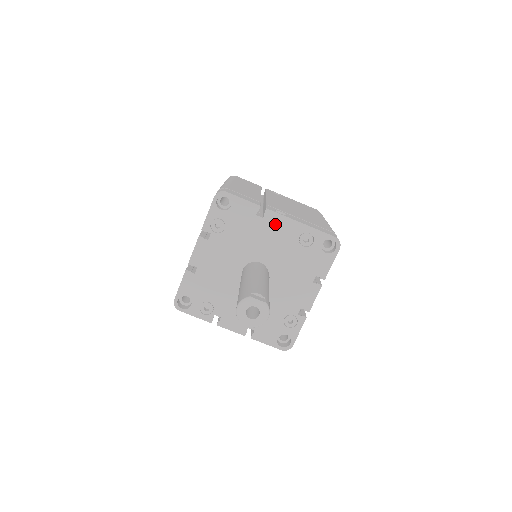
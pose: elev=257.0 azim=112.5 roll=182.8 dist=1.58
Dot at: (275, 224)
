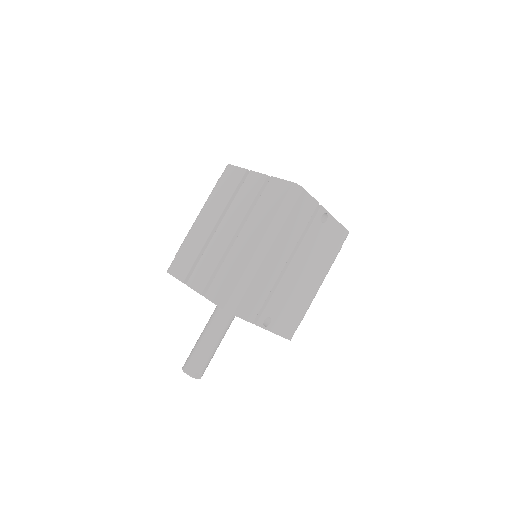
Dot at: occluded
